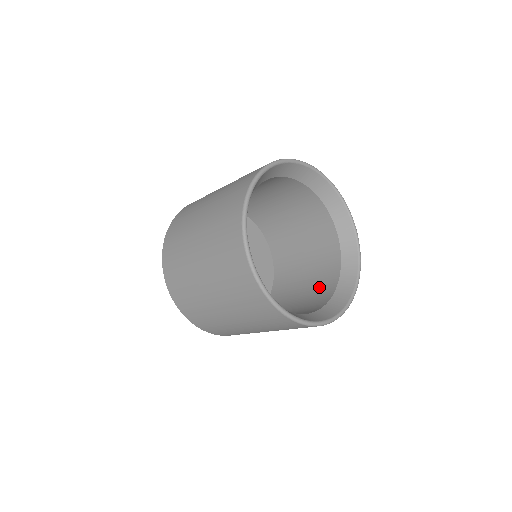
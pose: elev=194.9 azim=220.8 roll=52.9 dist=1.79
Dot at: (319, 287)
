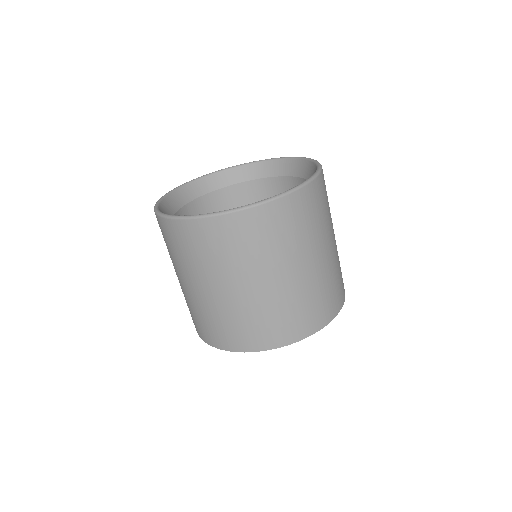
Dot at: occluded
